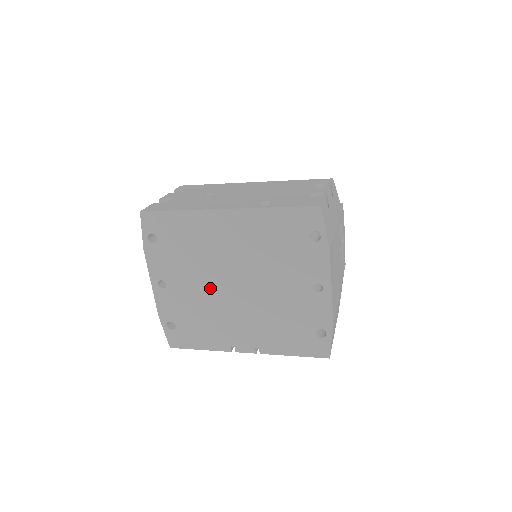
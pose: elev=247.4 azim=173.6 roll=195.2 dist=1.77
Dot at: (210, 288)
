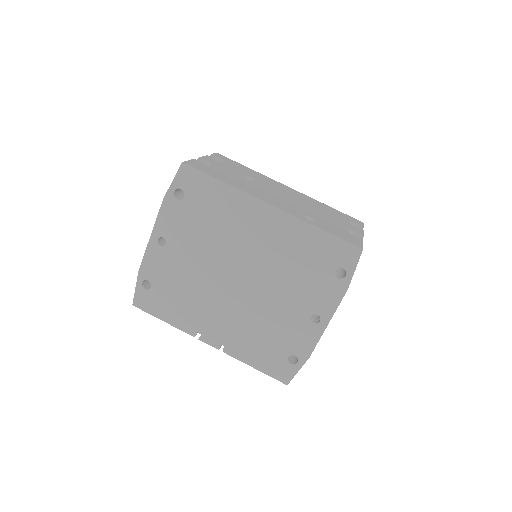
Dot at: (210, 269)
